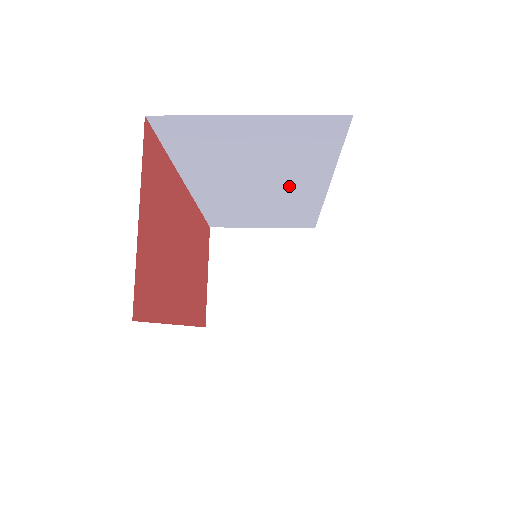
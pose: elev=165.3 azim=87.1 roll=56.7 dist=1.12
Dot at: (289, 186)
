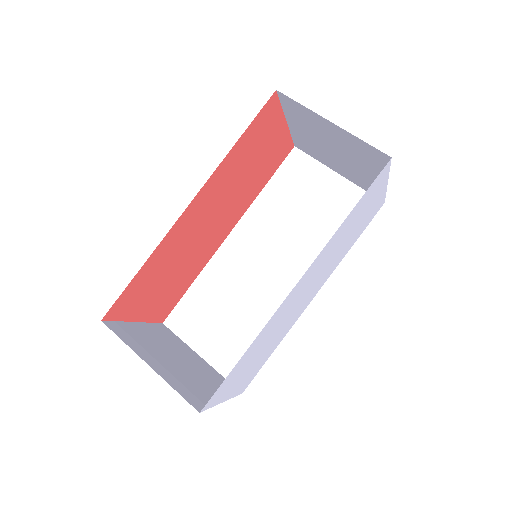
Dot at: occluded
